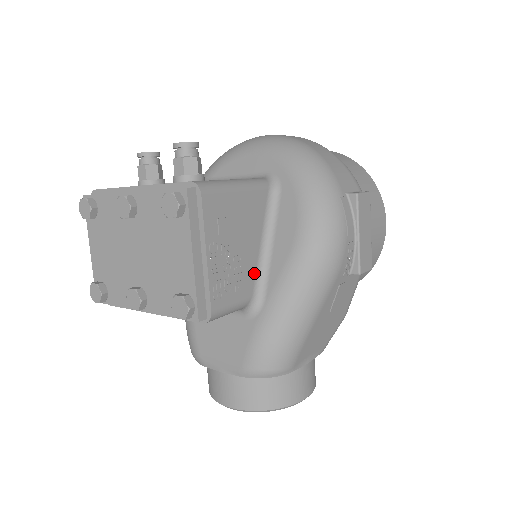
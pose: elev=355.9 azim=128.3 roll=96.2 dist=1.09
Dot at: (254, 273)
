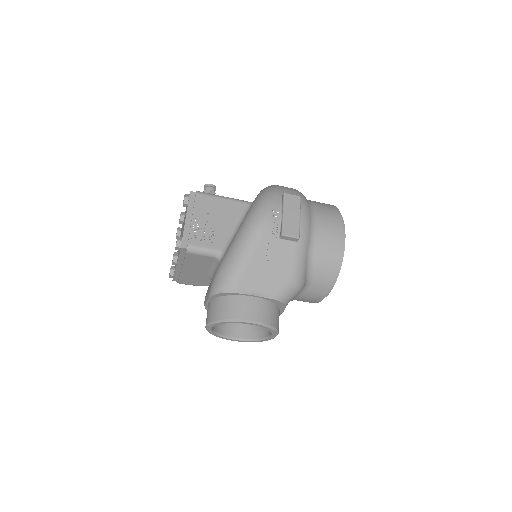
Dot at: (226, 239)
